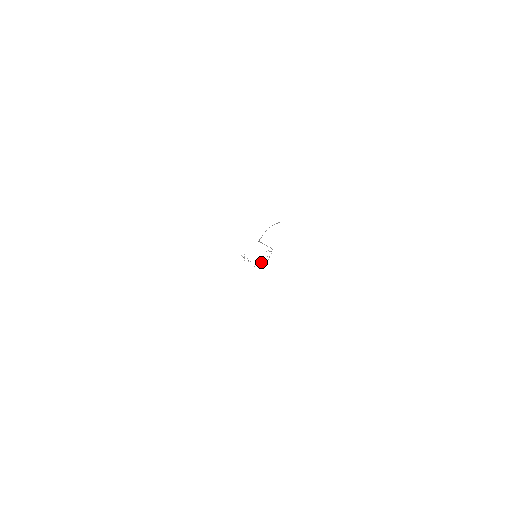
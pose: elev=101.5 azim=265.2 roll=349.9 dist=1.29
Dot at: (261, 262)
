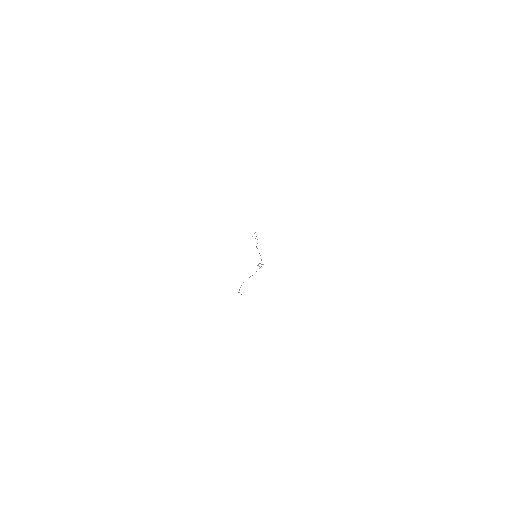
Dot at: (260, 263)
